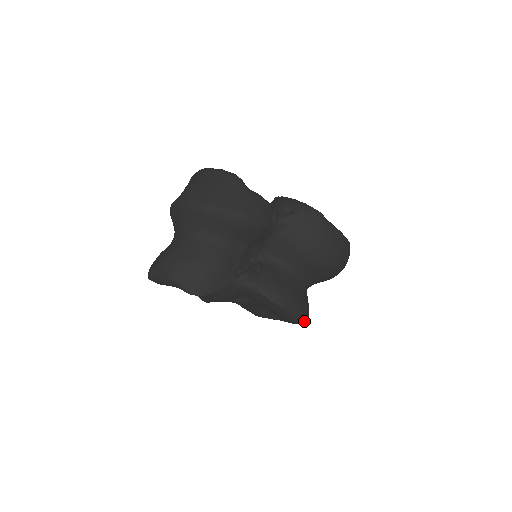
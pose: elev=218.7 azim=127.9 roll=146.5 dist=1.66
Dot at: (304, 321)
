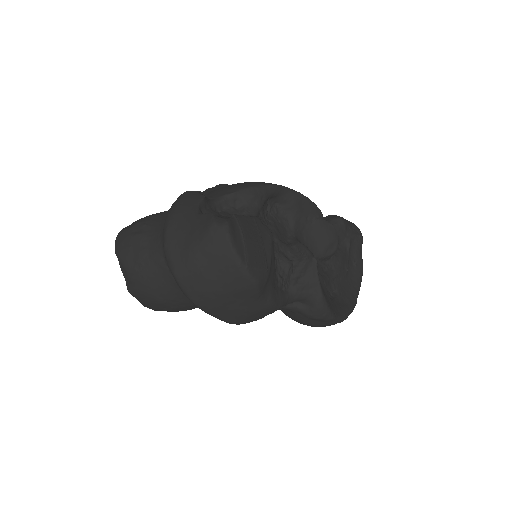
Dot at: occluded
